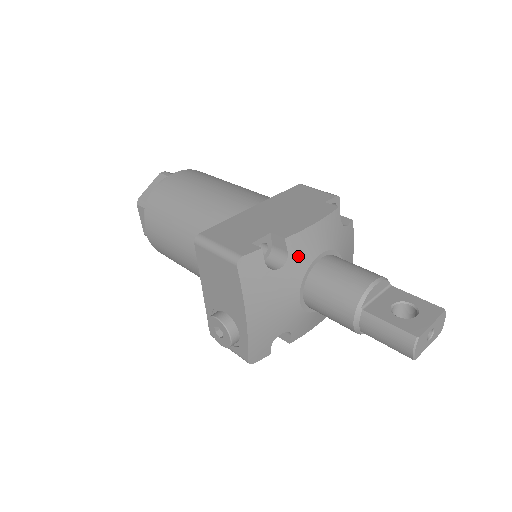
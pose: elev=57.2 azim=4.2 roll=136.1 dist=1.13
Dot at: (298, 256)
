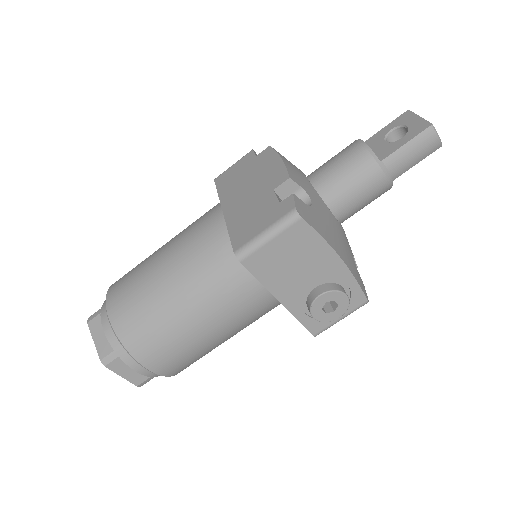
Dot at: (305, 186)
